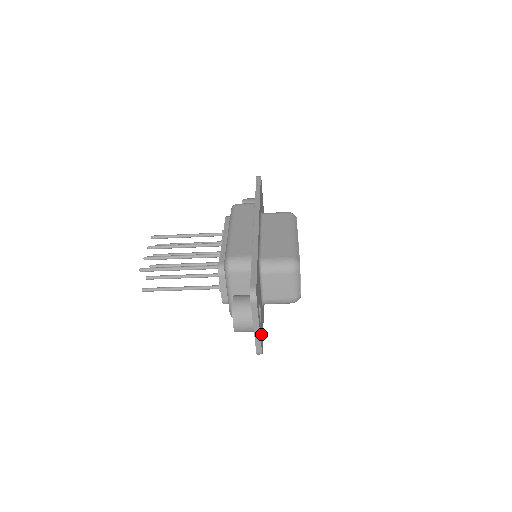
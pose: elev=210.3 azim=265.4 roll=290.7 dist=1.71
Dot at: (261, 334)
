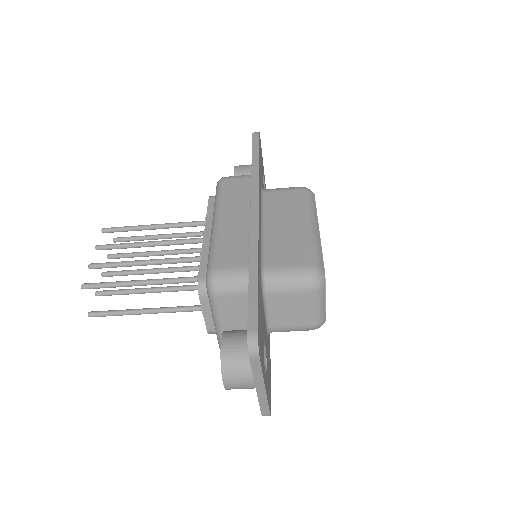
Dot at: (268, 387)
